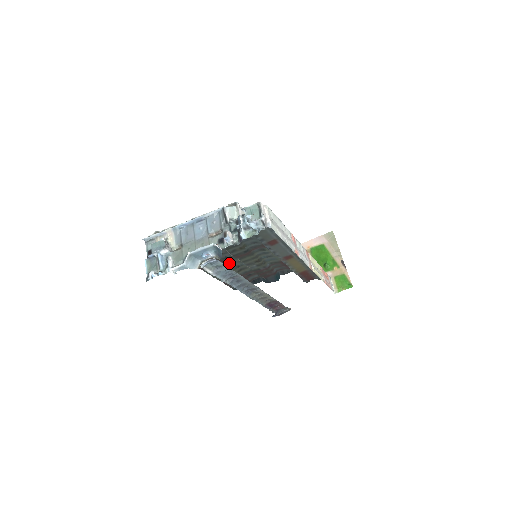
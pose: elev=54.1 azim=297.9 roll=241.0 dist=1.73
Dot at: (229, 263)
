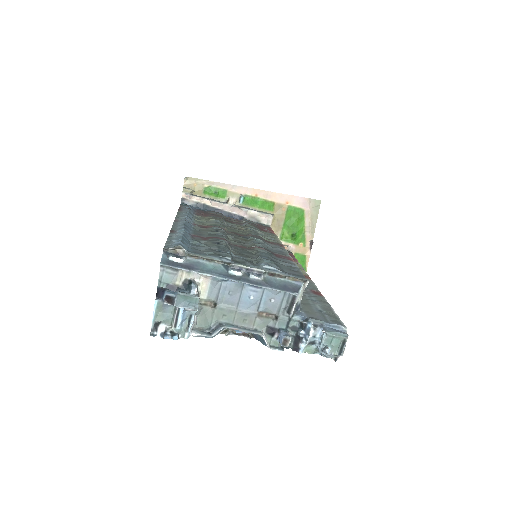
Dot at: (211, 223)
